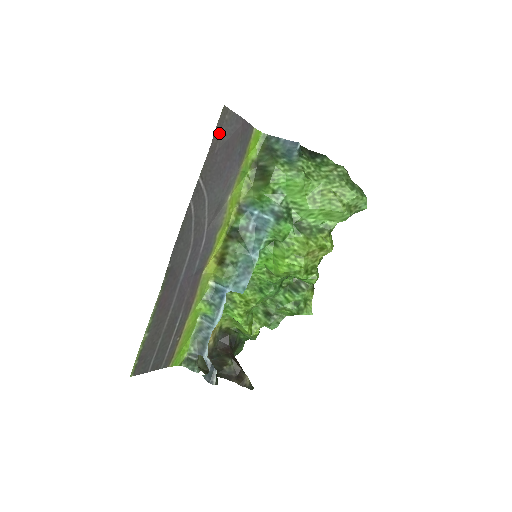
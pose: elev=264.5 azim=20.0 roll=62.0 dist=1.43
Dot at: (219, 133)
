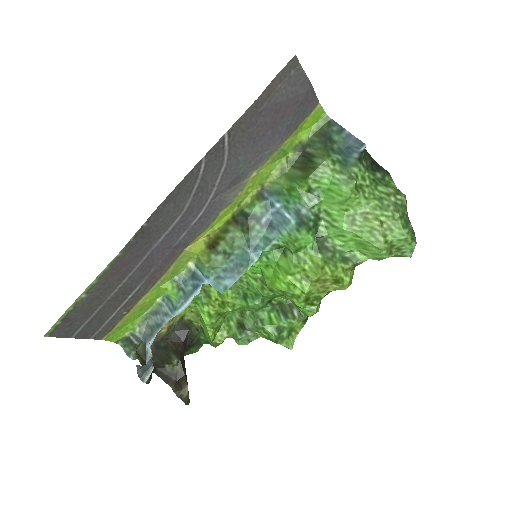
Dot at: (274, 88)
